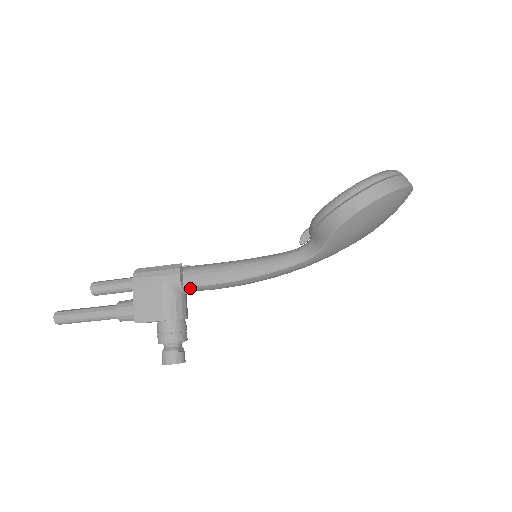
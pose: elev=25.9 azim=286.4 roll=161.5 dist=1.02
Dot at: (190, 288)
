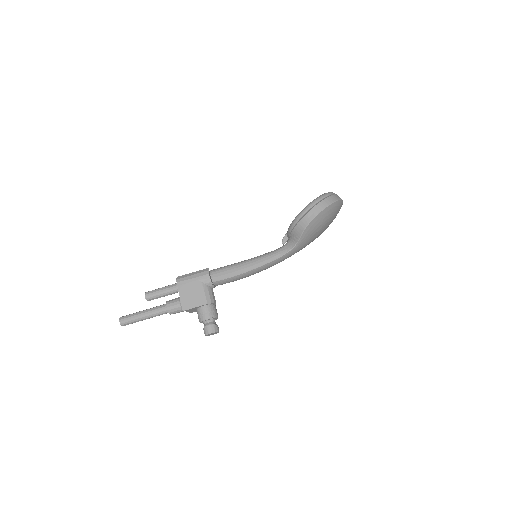
Dot at: (217, 282)
